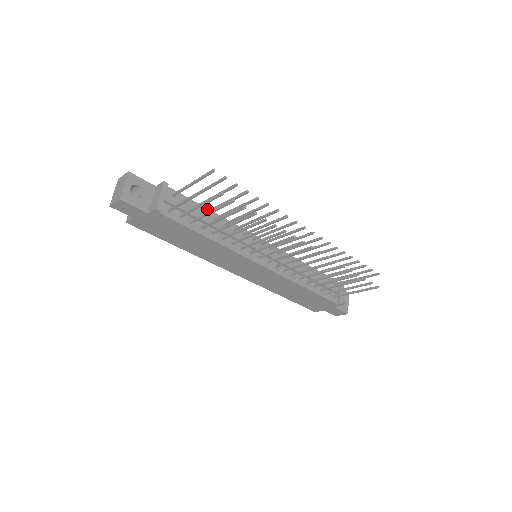
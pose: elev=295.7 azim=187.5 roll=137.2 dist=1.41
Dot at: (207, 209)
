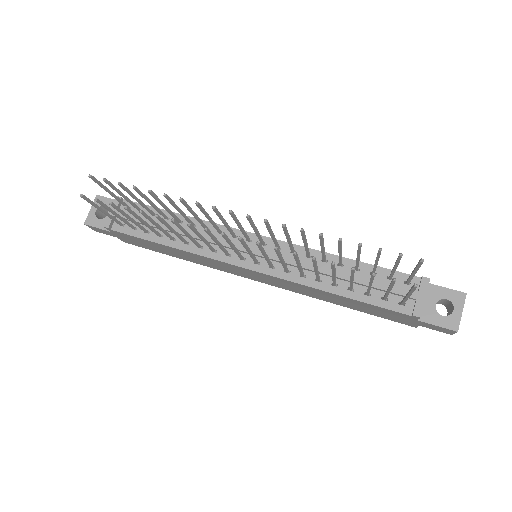
Dot at: occluded
